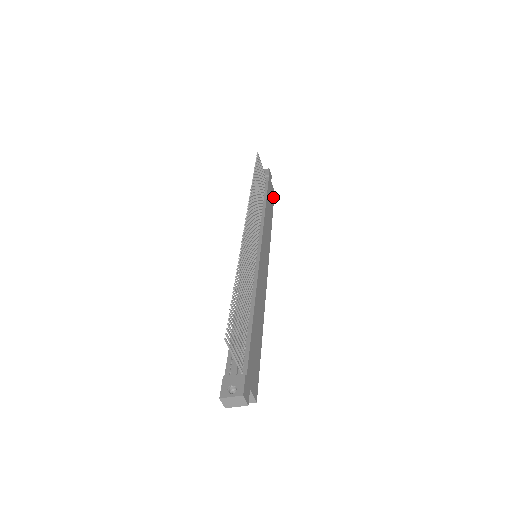
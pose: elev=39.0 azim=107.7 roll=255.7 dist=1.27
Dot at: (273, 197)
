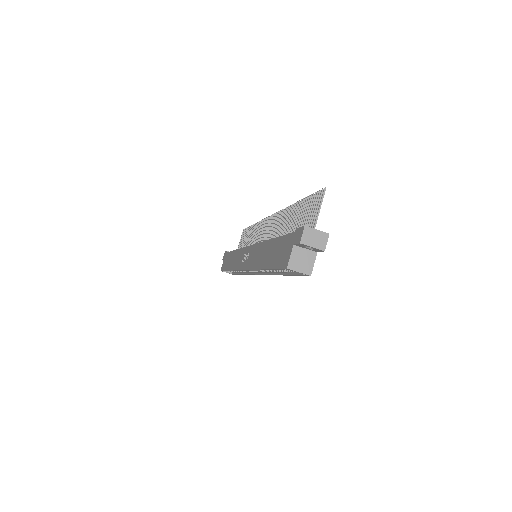
Dot at: occluded
